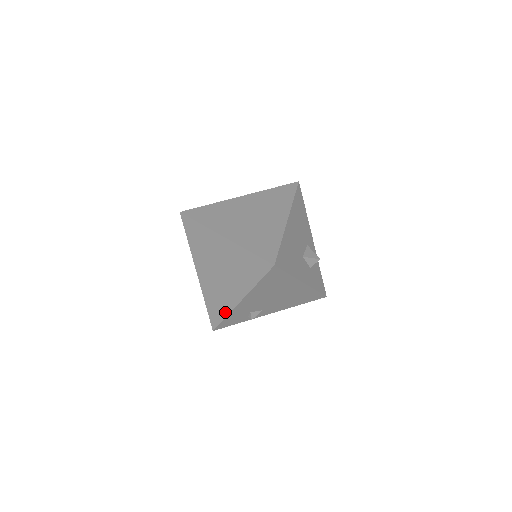
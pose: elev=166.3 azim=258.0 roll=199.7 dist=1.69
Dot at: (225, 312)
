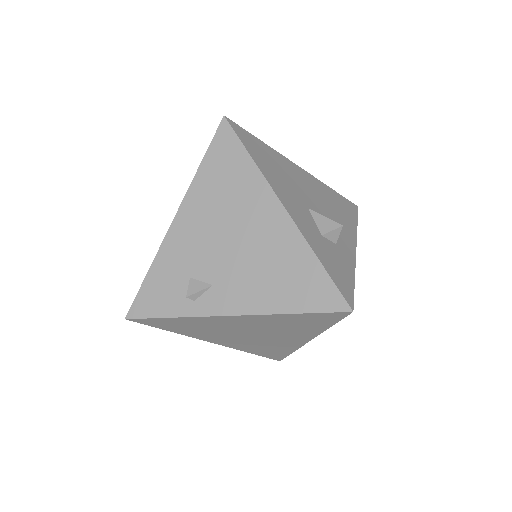
Dot at: (153, 263)
